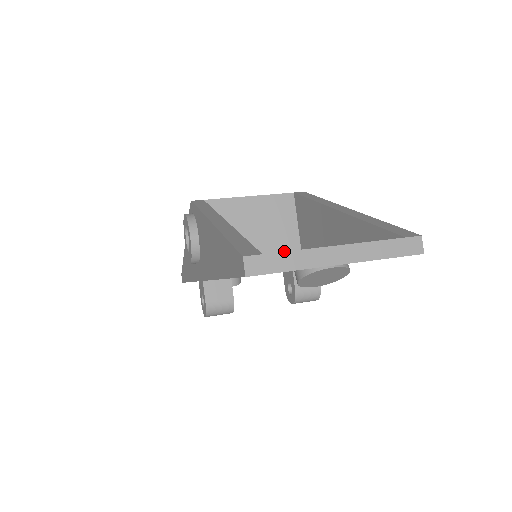
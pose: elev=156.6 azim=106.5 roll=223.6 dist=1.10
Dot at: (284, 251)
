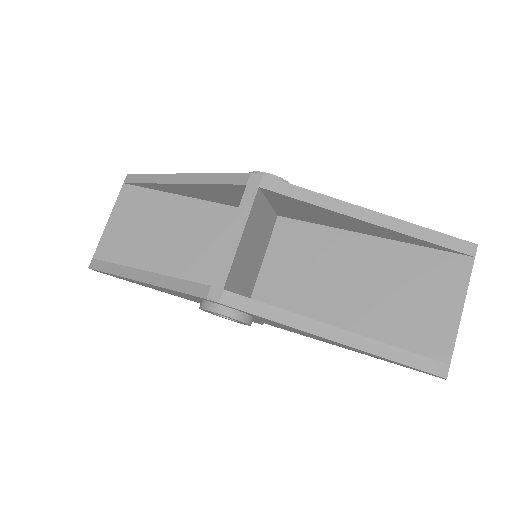
Dot at: (270, 230)
